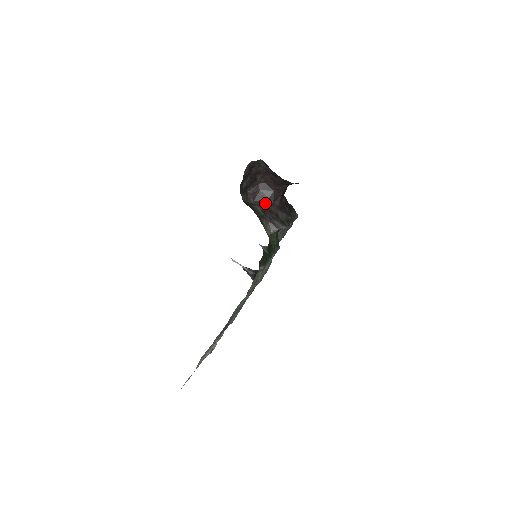
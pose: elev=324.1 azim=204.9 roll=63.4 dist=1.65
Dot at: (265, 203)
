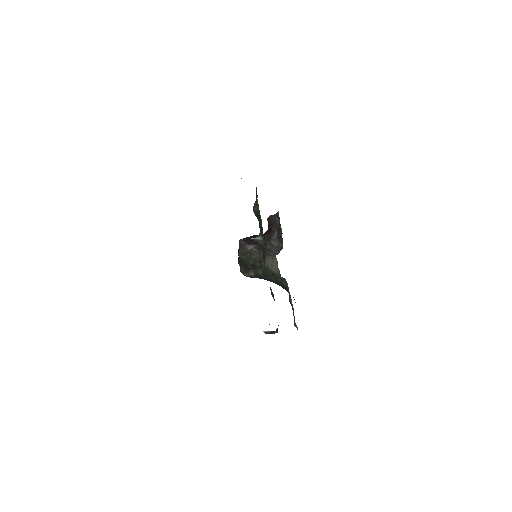
Dot at: (257, 242)
